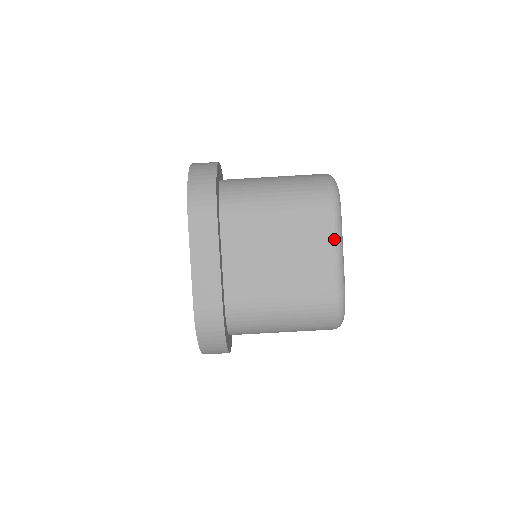
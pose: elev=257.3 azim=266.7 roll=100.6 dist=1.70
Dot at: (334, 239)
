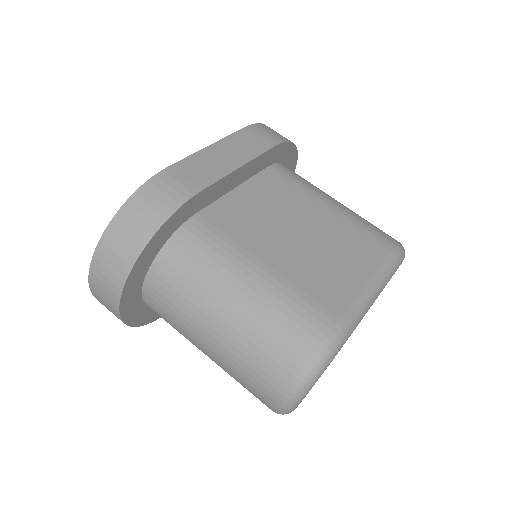
Dot at: (377, 271)
